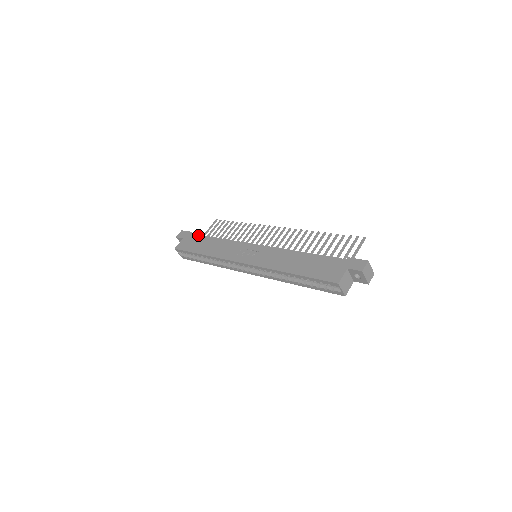
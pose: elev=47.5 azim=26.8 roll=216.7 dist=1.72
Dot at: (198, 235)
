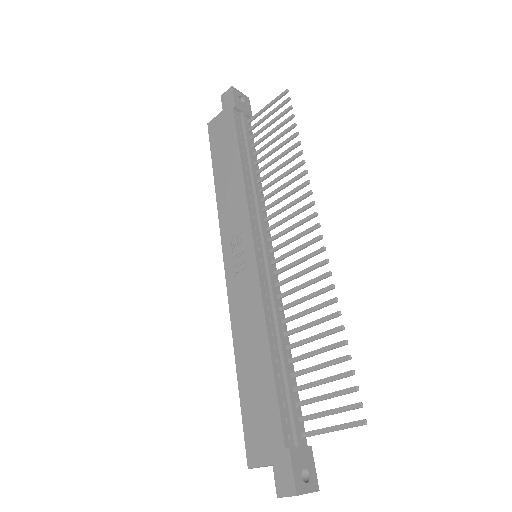
Dot at: (234, 126)
